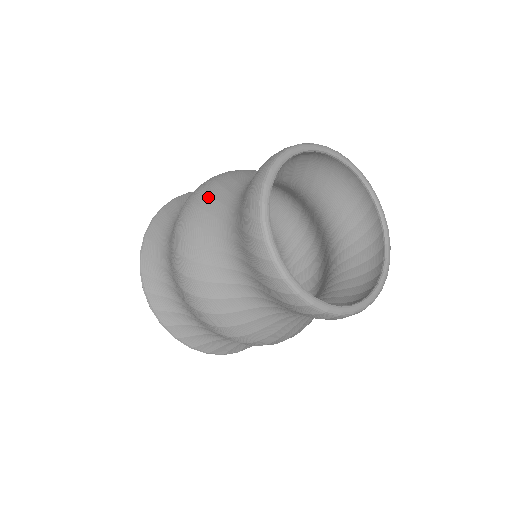
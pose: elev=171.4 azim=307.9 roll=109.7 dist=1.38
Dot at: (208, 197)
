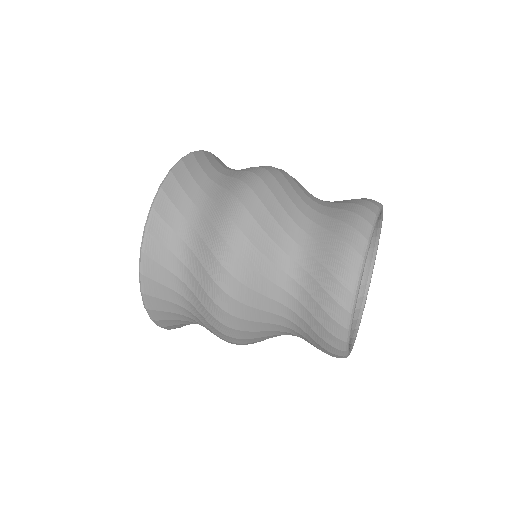
Dot at: (288, 183)
